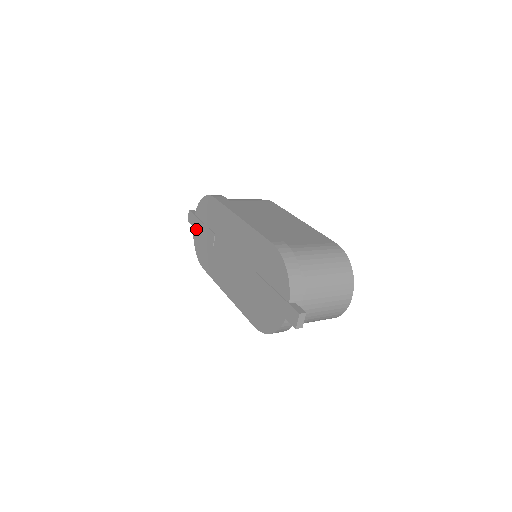
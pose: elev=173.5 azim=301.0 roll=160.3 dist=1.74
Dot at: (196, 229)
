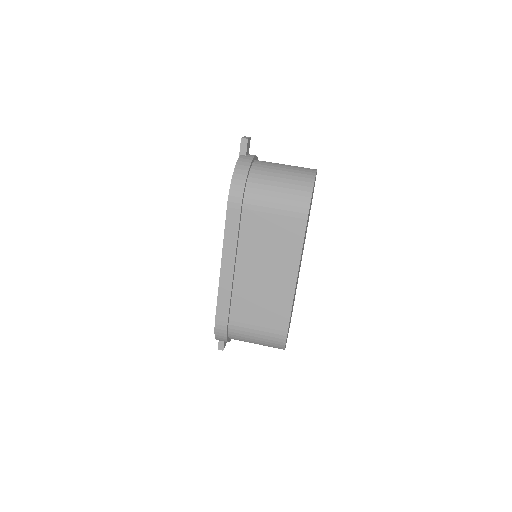
Dot at: occluded
